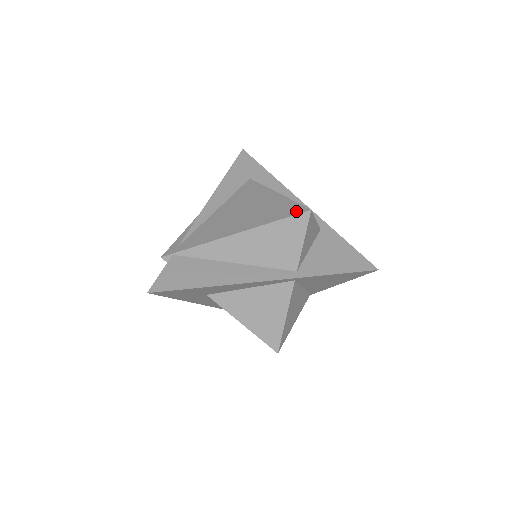
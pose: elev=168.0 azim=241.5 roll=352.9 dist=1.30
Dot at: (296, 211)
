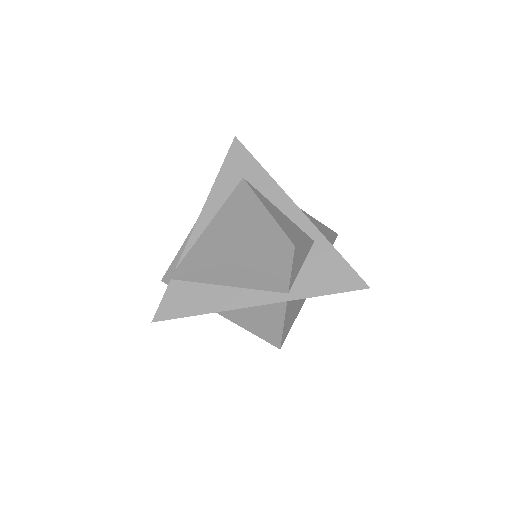
Dot at: (281, 245)
